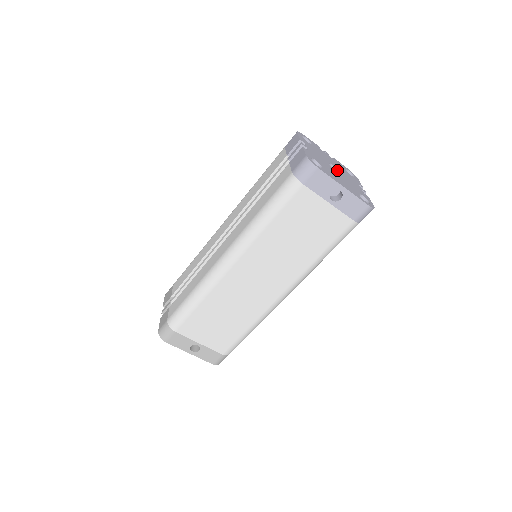
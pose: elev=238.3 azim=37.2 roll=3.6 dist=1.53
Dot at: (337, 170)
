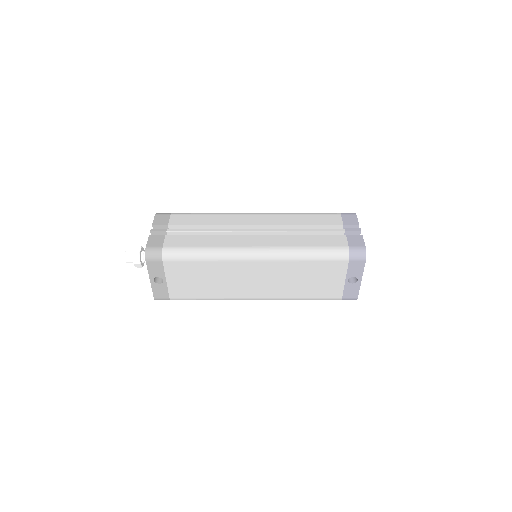
Dot at: occluded
